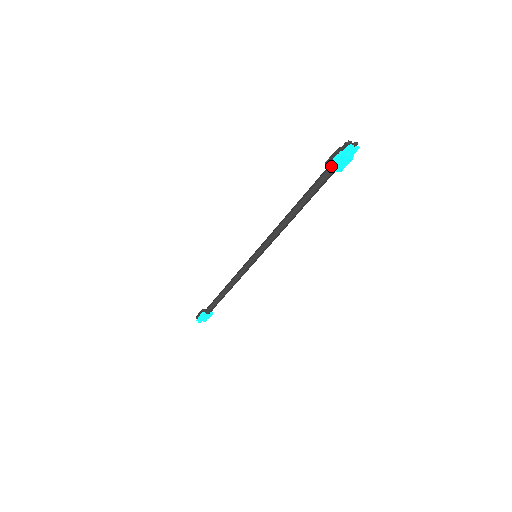
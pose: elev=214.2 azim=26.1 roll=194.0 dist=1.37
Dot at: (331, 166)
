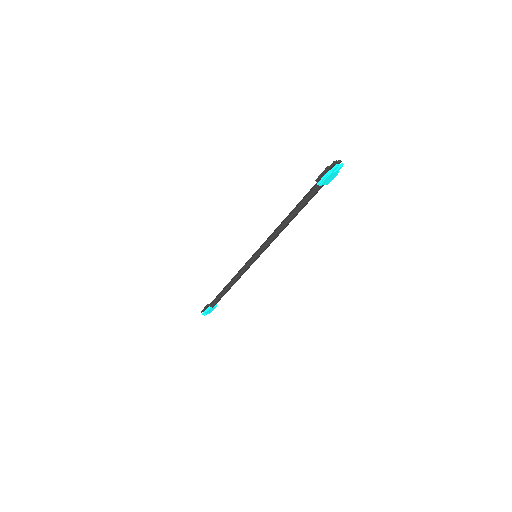
Dot at: (322, 182)
